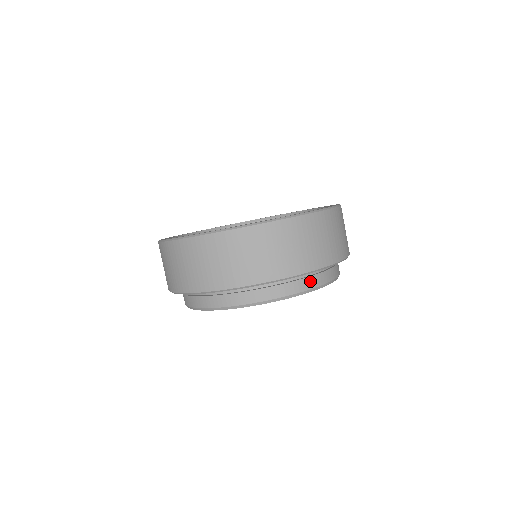
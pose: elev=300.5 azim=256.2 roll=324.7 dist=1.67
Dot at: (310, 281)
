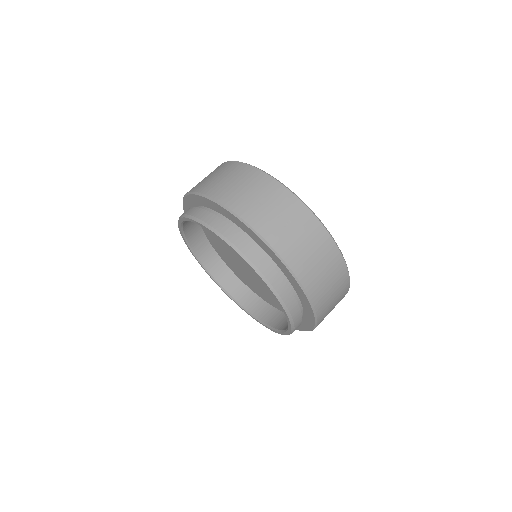
Dot at: (271, 271)
